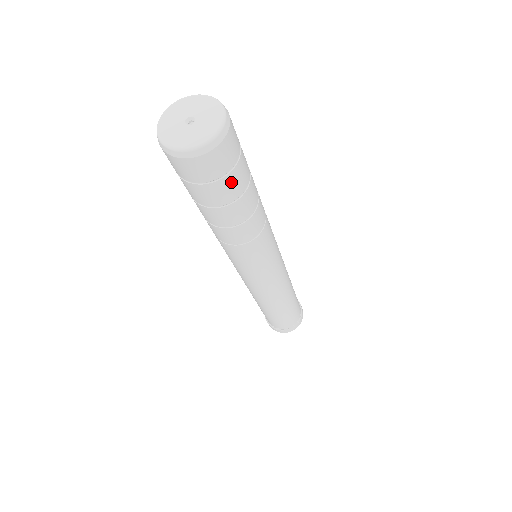
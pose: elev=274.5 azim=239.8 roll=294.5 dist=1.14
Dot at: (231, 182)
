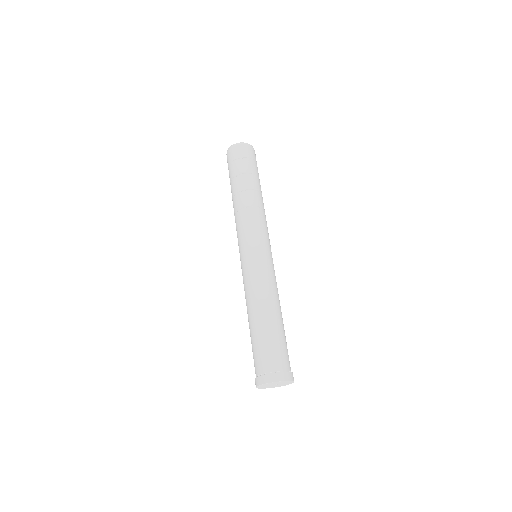
Dot at: (246, 163)
